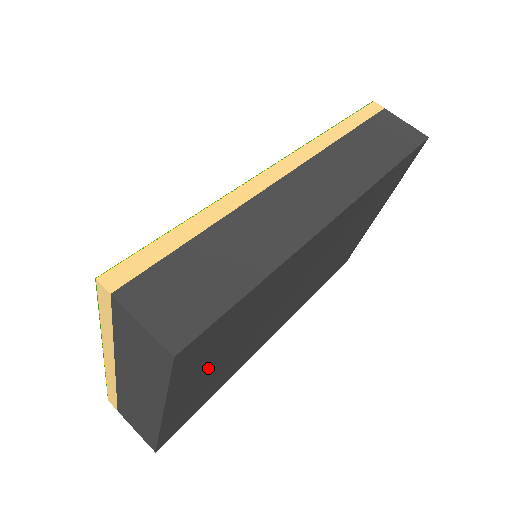
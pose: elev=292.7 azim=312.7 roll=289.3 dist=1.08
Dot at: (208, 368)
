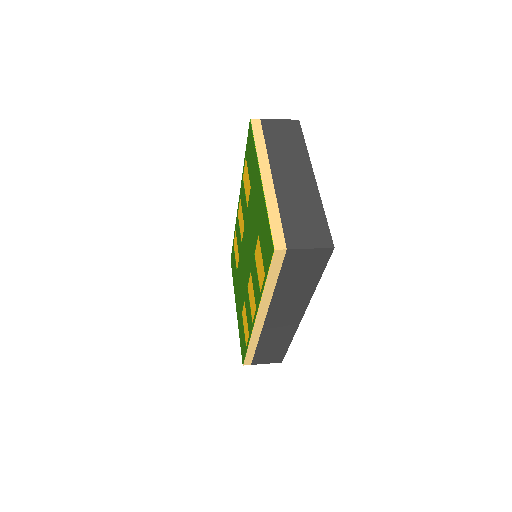
Dot at: occluded
